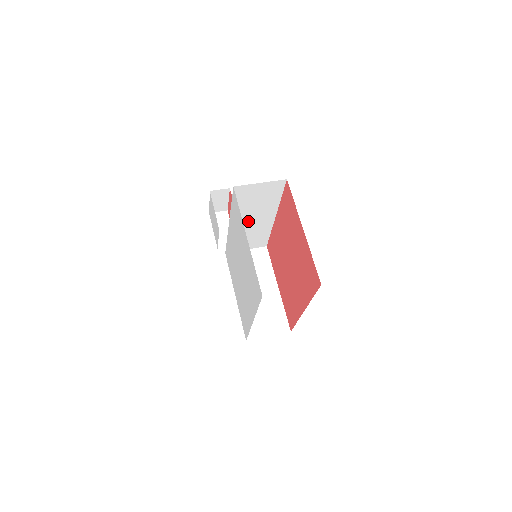
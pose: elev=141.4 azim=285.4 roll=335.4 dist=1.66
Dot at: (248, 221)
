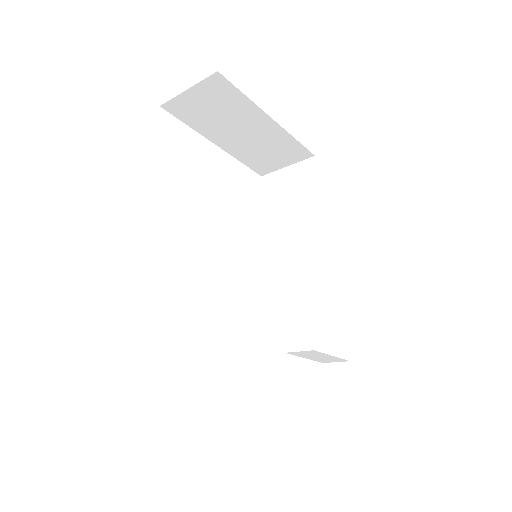
Dot at: (282, 249)
